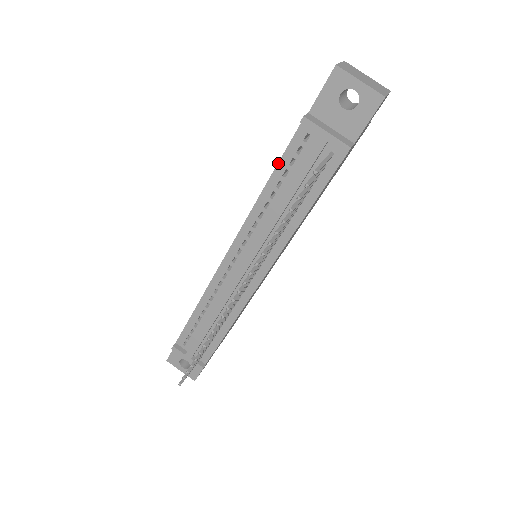
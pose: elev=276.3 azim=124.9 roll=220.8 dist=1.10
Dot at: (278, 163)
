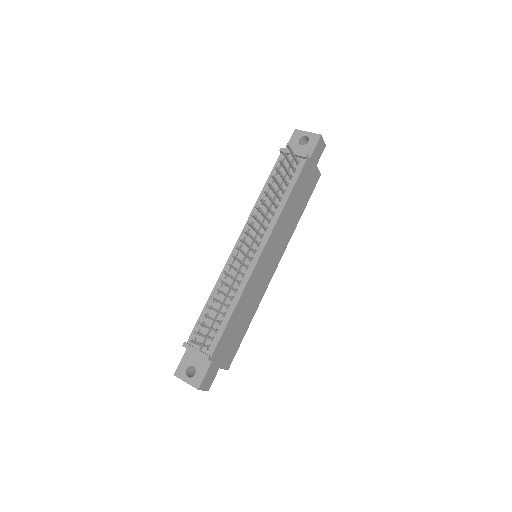
Dot at: (269, 177)
